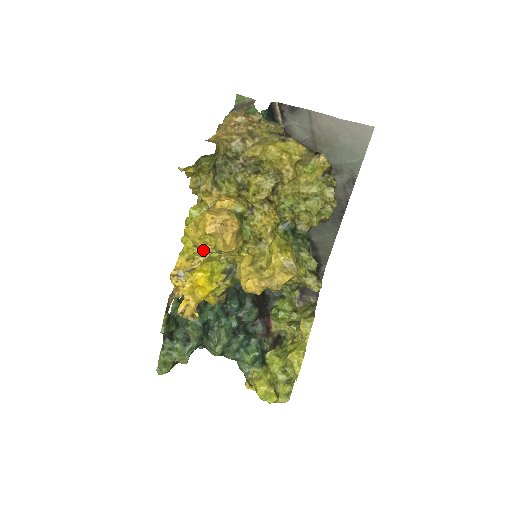
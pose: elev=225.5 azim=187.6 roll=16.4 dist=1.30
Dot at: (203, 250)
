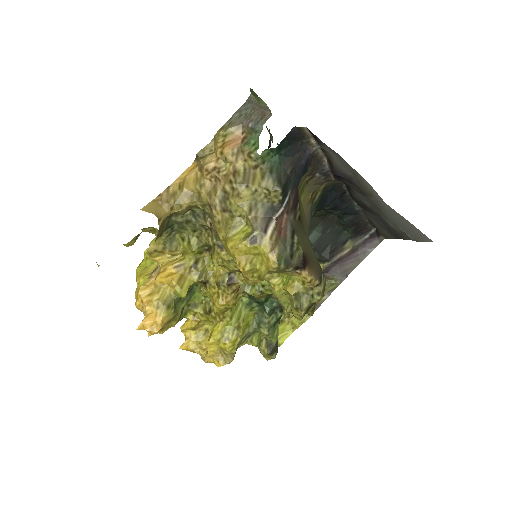
Dot at: occluded
